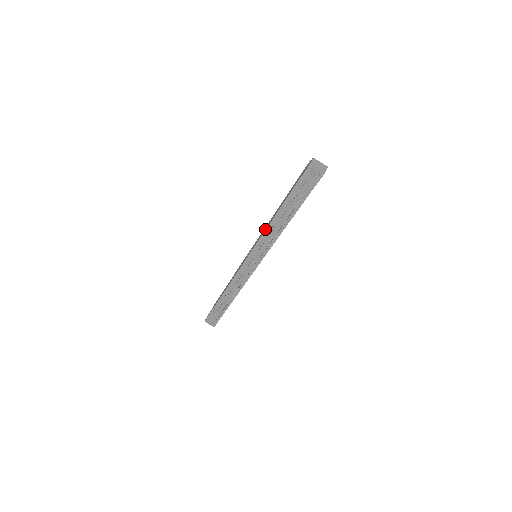
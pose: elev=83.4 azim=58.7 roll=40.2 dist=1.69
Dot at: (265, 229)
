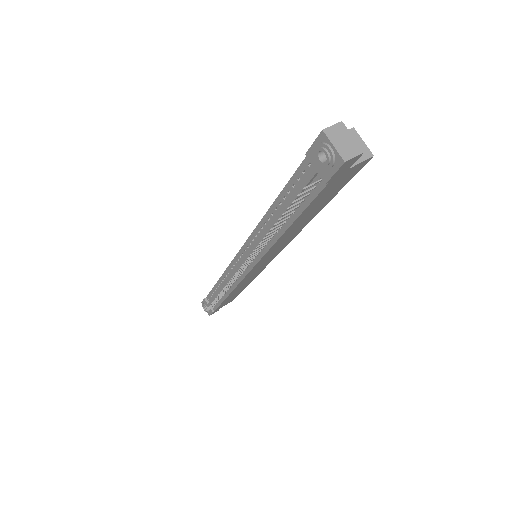
Dot at: occluded
